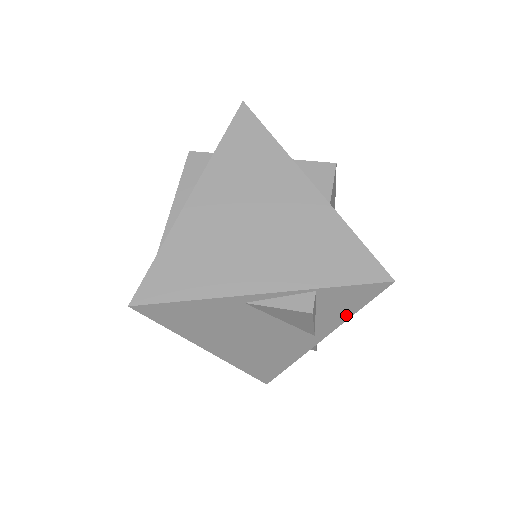
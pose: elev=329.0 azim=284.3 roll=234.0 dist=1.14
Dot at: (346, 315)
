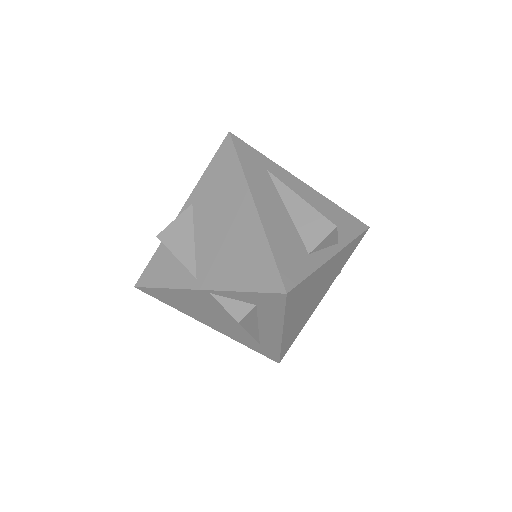
Dot at: occluded
